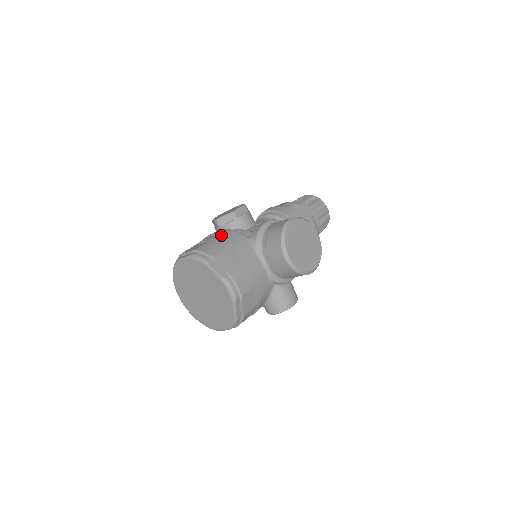
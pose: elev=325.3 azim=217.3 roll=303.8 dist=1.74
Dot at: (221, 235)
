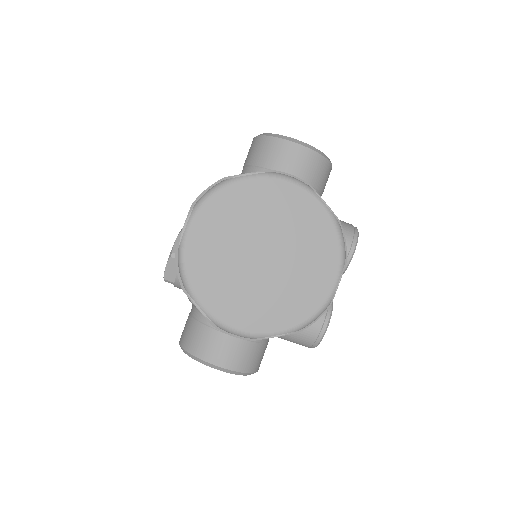
Dot at: occluded
